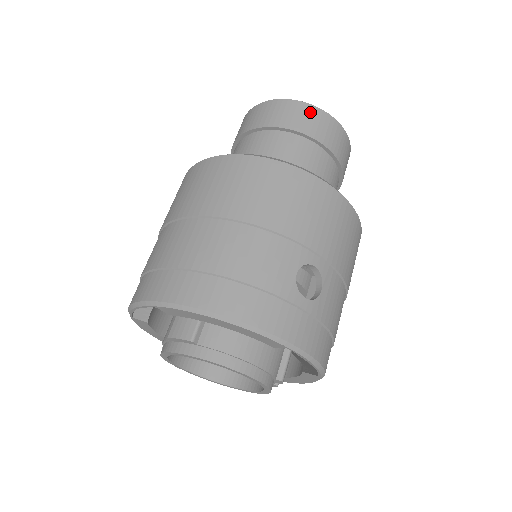
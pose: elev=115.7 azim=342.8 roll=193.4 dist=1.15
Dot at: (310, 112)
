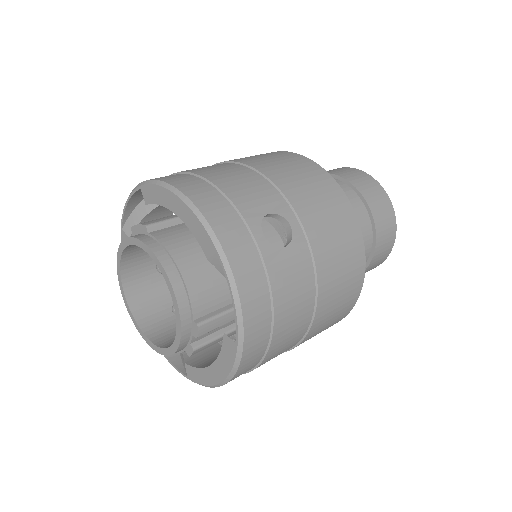
Dot at: (367, 179)
